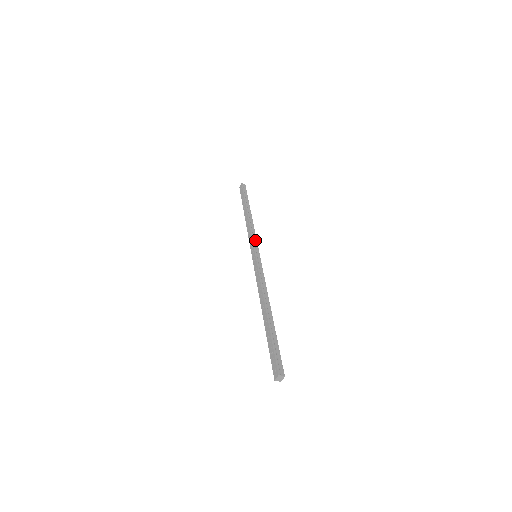
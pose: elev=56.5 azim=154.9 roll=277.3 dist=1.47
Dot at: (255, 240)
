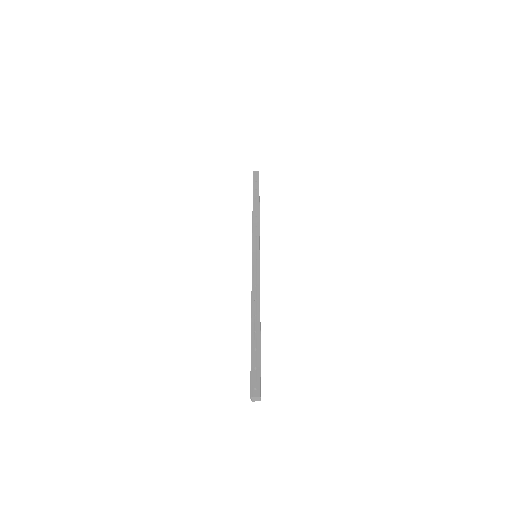
Dot at: (259, 240)
